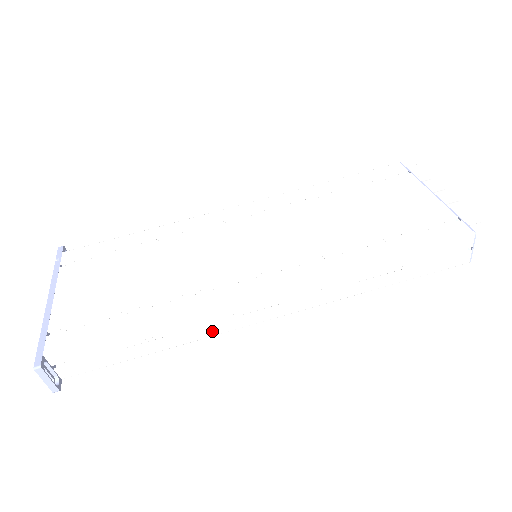
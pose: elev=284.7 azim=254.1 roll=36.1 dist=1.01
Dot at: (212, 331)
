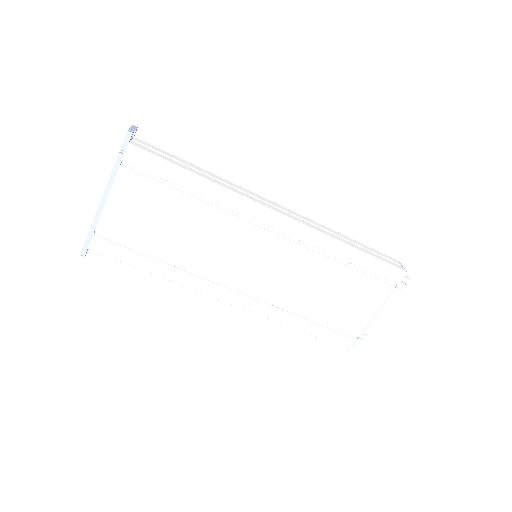
Dot at: occluded
